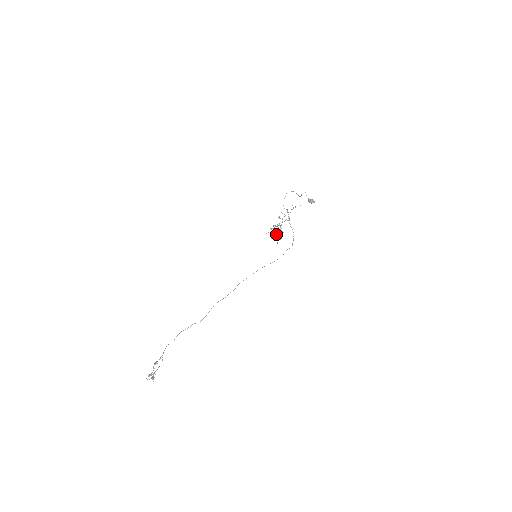
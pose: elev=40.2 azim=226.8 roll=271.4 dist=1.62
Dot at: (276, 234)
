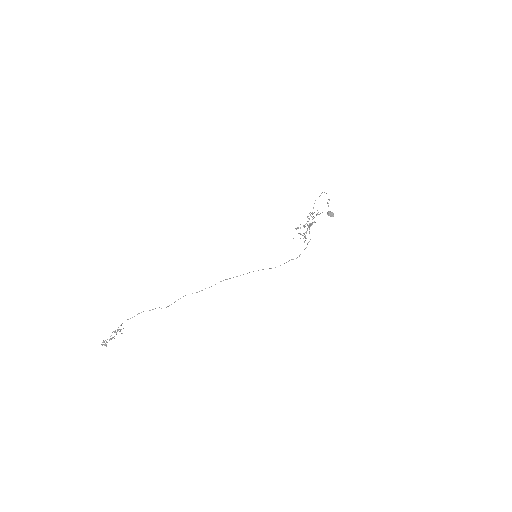
Dot at: (304, 234)
